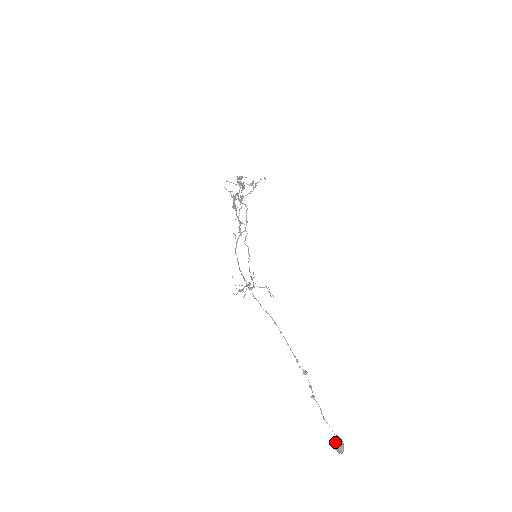
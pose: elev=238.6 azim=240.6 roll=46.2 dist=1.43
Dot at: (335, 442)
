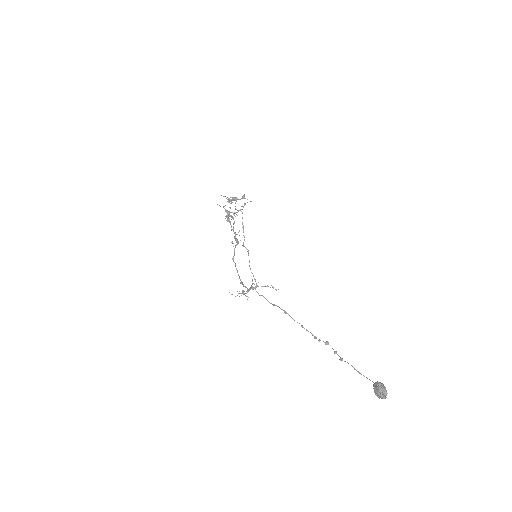
Dot at: (376, 387)
